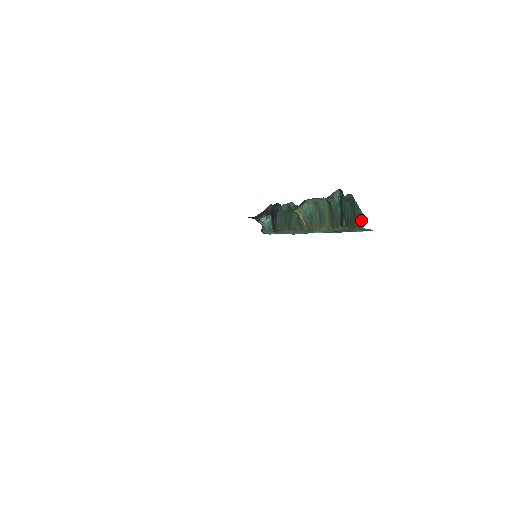
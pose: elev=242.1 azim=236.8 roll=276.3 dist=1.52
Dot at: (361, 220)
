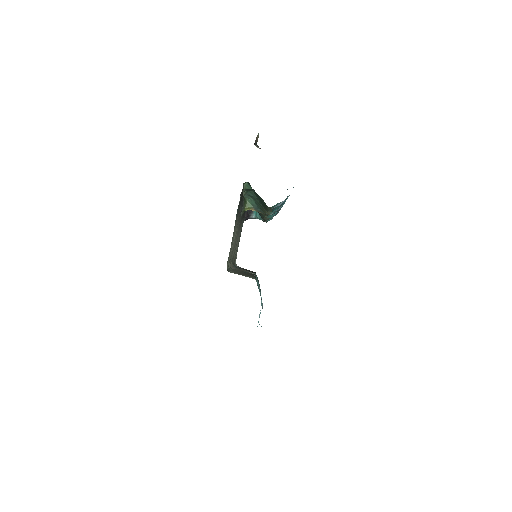
Dot at: (264, 203)
